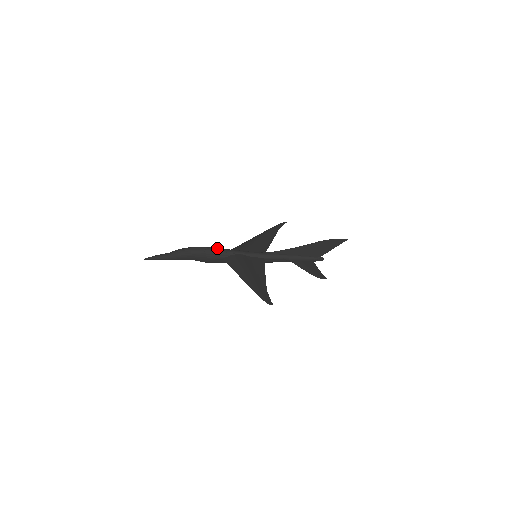
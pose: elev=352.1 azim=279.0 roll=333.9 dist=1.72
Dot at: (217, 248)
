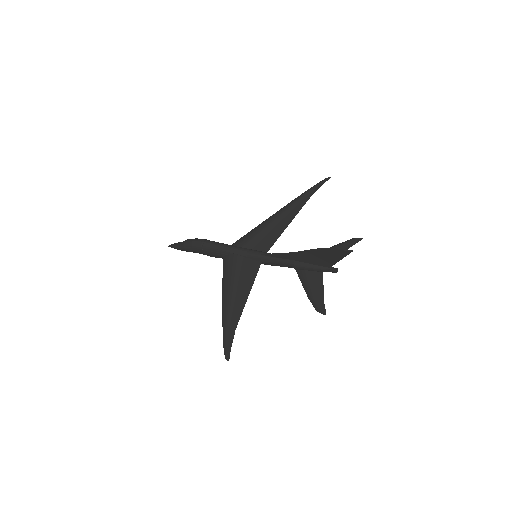
Dot at: (214, 243)
